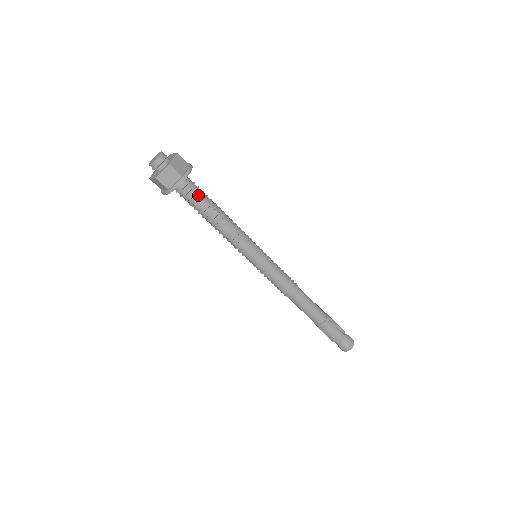
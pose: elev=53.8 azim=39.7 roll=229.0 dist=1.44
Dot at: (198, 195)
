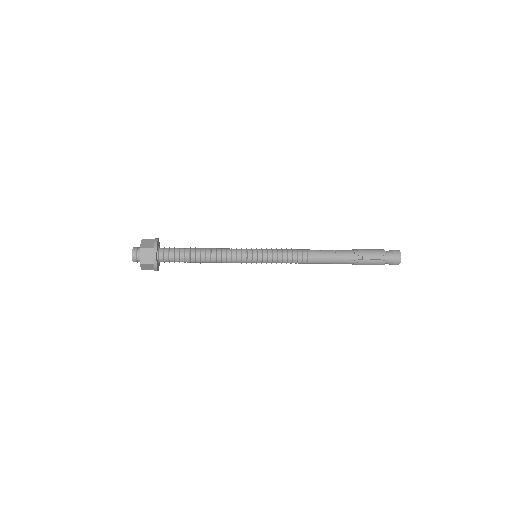
Dot at: (177, 259)
